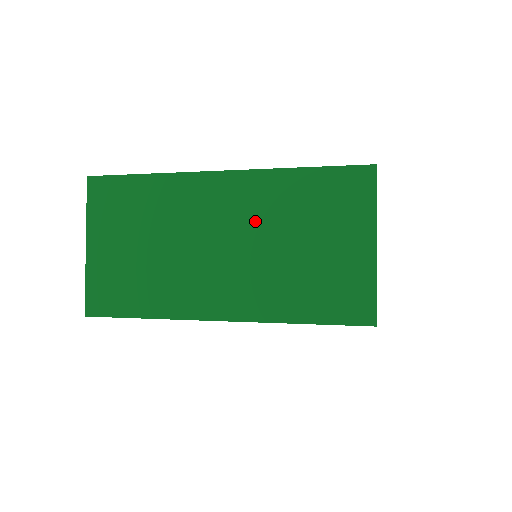
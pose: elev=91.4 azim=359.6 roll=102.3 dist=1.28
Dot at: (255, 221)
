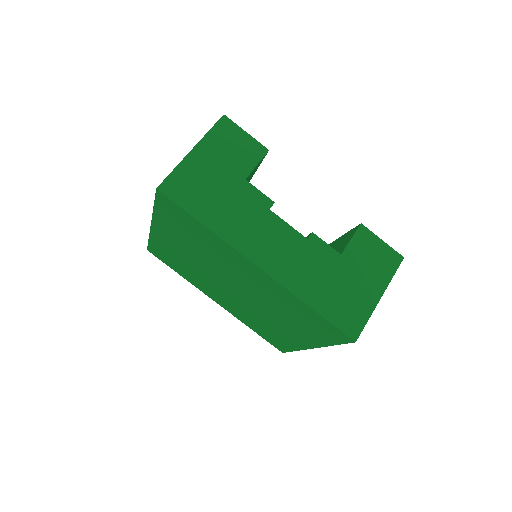
Dot at: occluded
